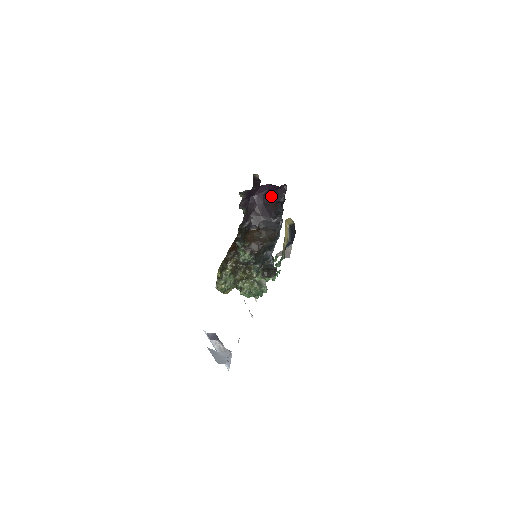
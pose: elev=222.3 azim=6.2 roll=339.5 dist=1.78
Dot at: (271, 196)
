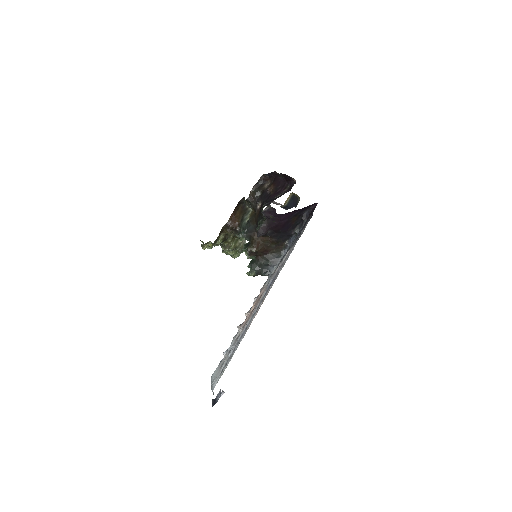
Dot at: (298, 212)
